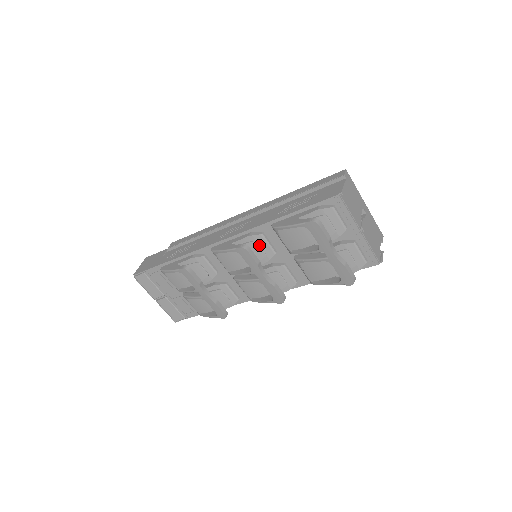
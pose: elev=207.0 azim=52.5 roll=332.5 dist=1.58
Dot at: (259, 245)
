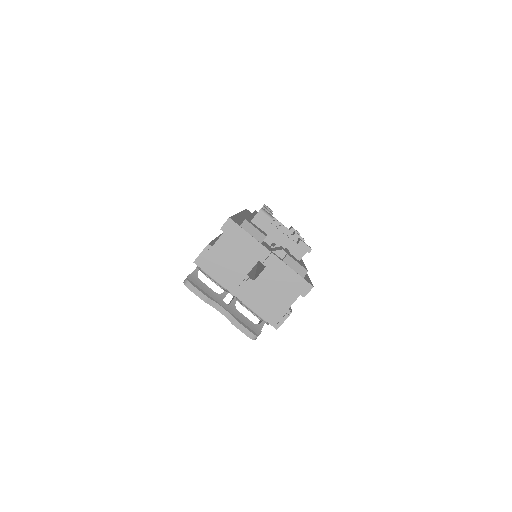
Dot at: occluded
